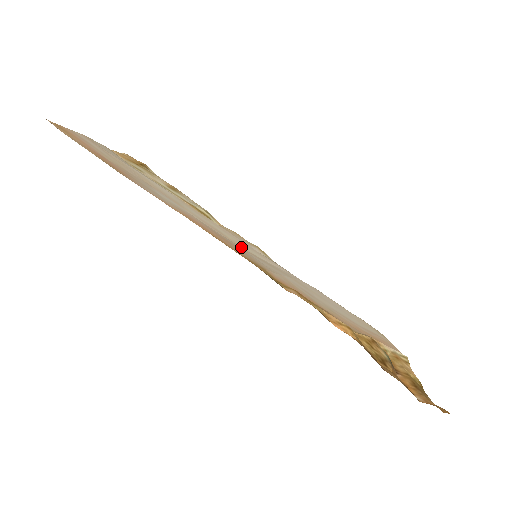
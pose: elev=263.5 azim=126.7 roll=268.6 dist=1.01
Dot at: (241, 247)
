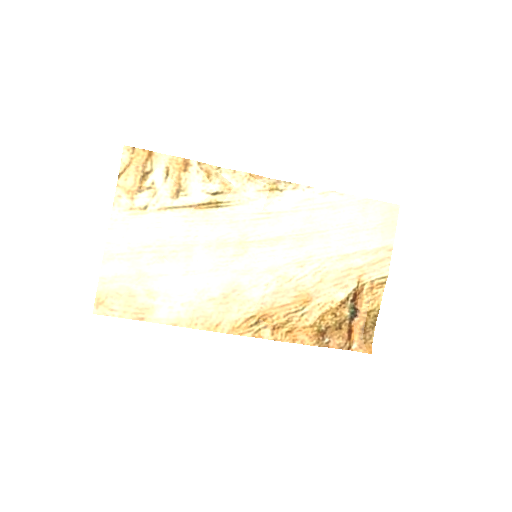
Dot at: (245, 245)
